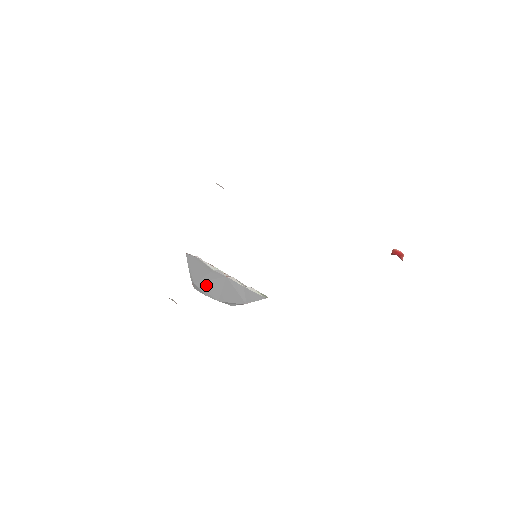
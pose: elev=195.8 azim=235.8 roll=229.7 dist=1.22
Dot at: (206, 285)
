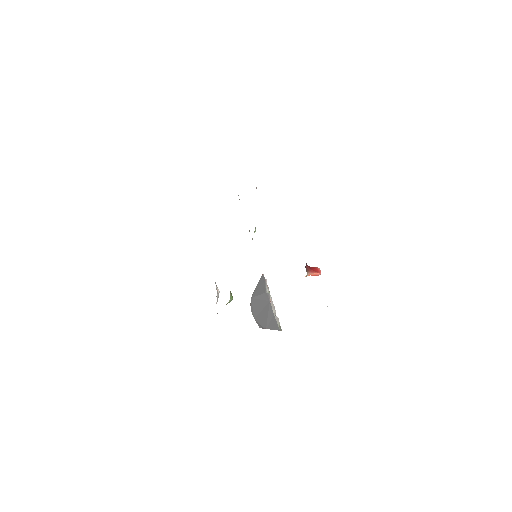
Dot at: (256, 302)
